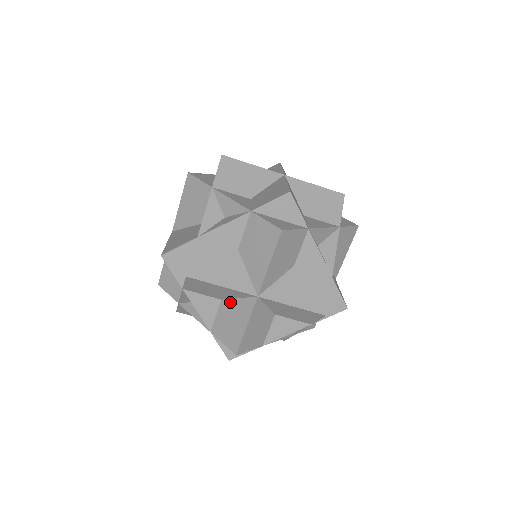
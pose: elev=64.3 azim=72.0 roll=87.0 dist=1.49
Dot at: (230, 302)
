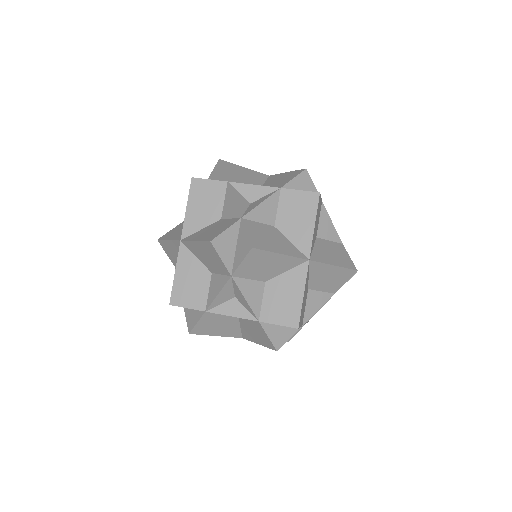
Dot at: occluded
